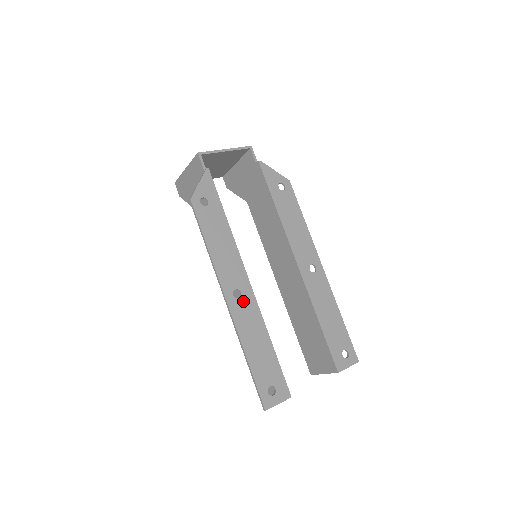
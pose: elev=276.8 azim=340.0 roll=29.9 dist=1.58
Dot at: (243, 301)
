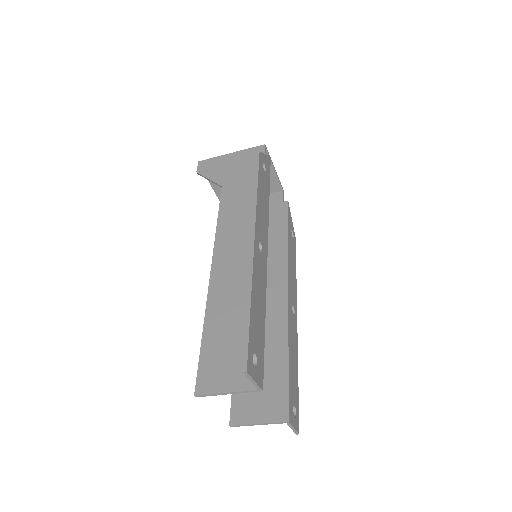
Dot at: (261, 258)
